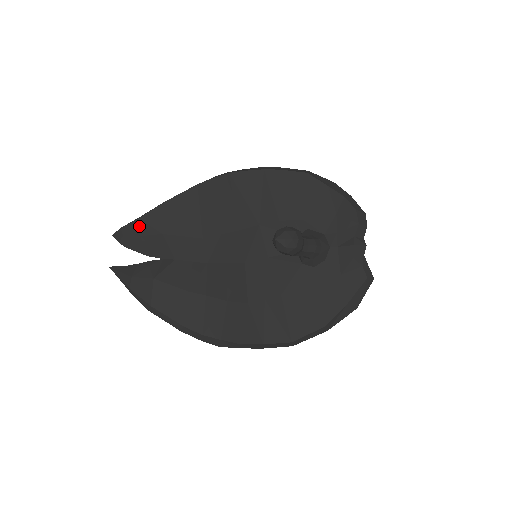
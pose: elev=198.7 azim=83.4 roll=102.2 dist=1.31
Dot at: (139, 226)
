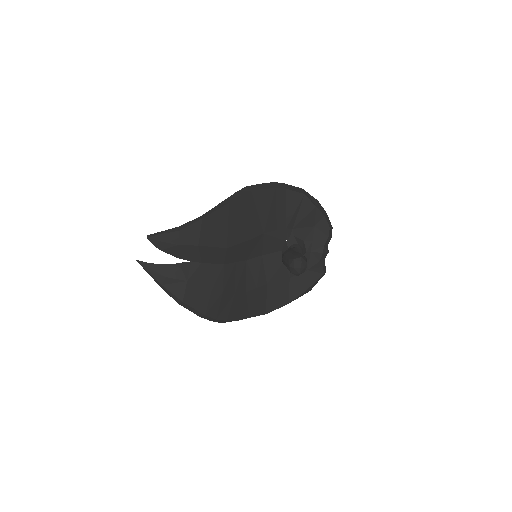
Dot at: (178, 237)
